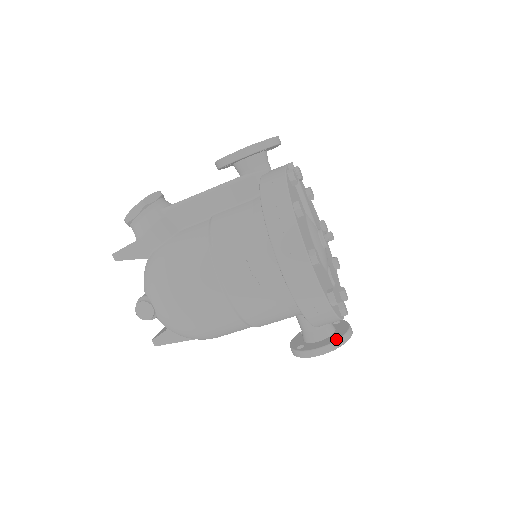
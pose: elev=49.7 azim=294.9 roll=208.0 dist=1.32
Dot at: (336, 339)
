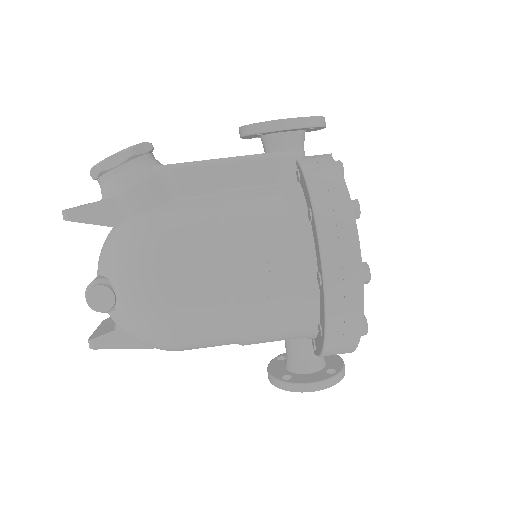
Dot at: (334, 374)
